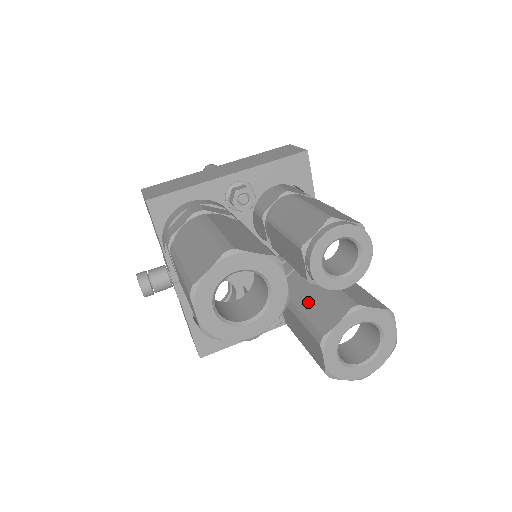
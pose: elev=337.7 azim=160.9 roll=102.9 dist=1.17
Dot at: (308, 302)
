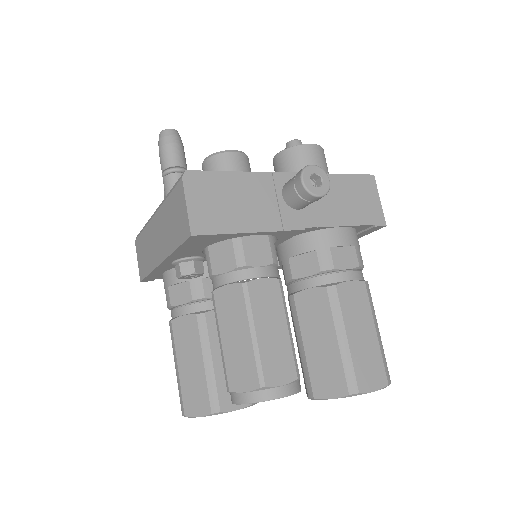
Dot at: (297, 345)
